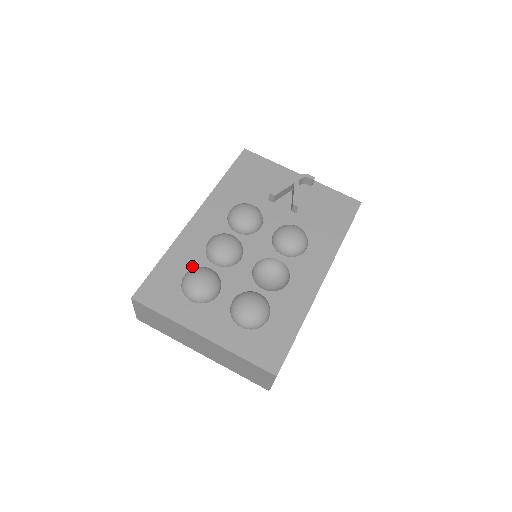
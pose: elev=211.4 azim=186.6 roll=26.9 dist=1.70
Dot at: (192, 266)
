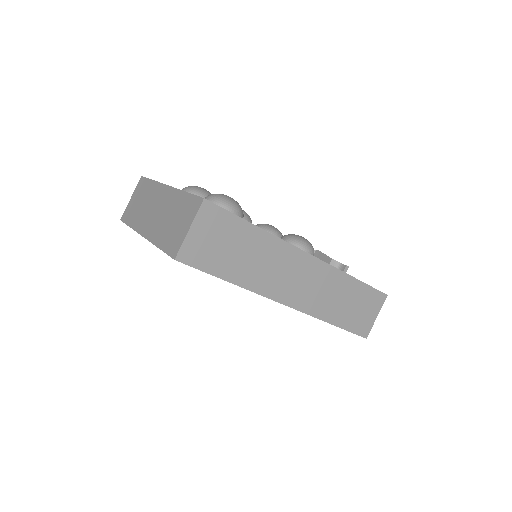
Dot at: occluded
